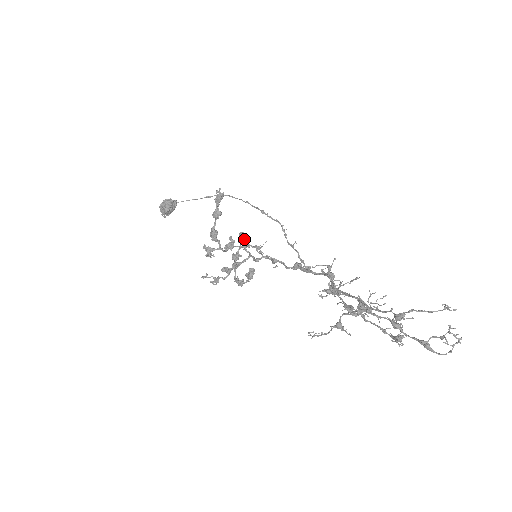
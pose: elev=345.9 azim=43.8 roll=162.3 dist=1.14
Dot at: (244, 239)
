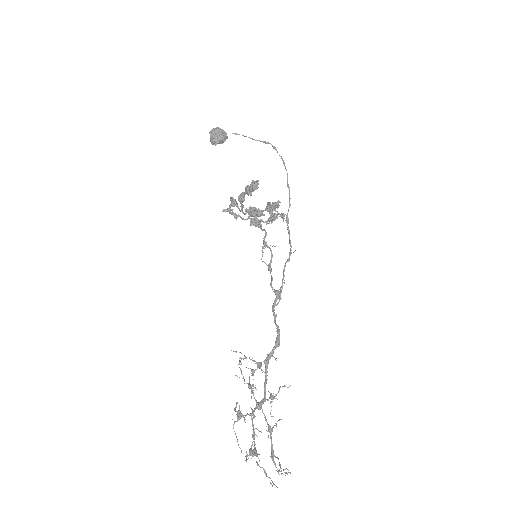
Dot at: (269, 212)
